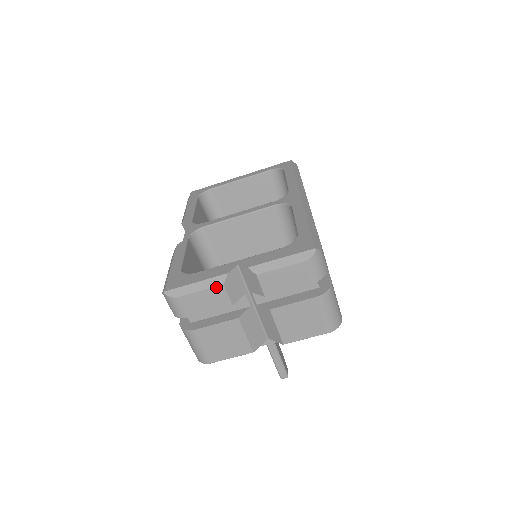
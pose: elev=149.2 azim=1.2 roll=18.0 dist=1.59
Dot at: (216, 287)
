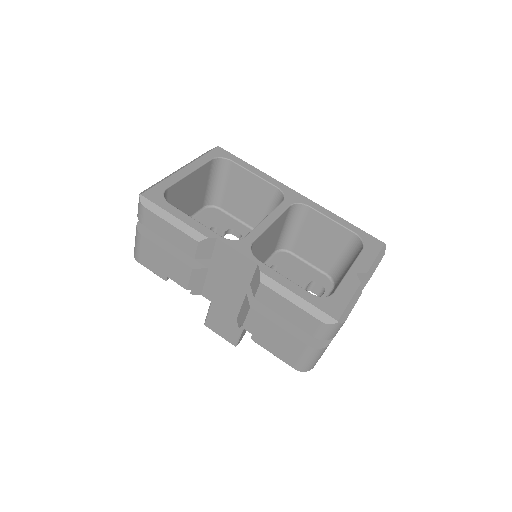
Dot at: occluded
